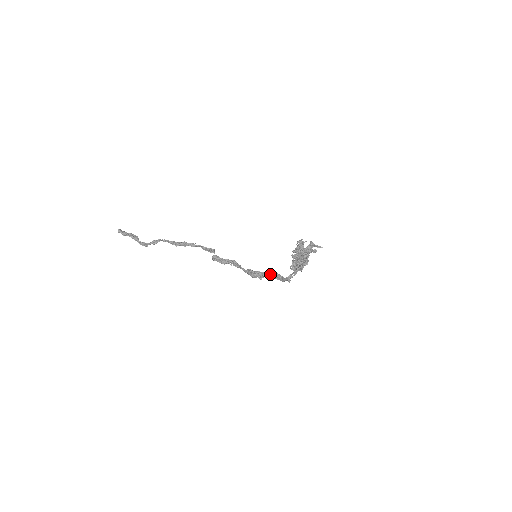
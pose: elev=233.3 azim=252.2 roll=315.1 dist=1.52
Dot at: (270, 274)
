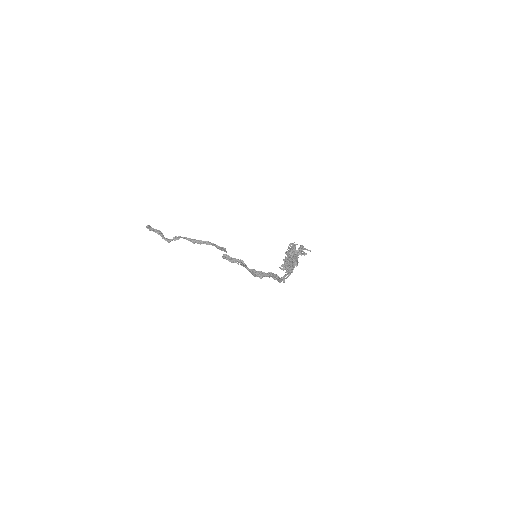
Dot at: (269, 274)
